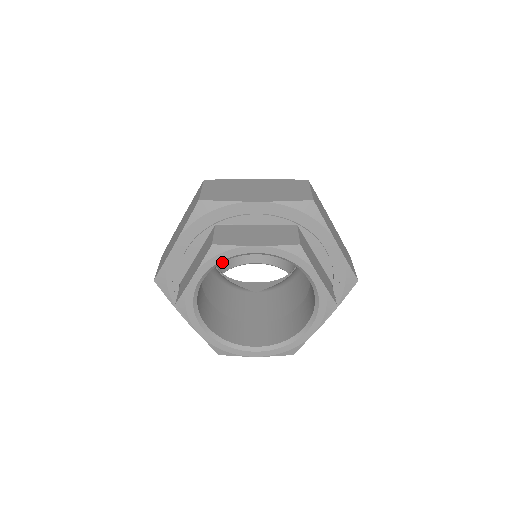
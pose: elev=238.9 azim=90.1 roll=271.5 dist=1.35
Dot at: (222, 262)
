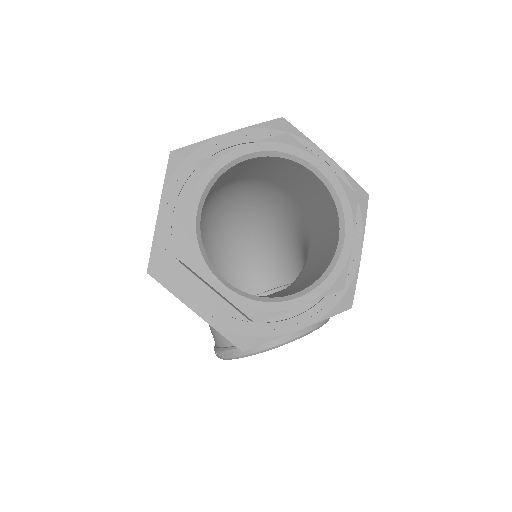
Dot at: occluded
